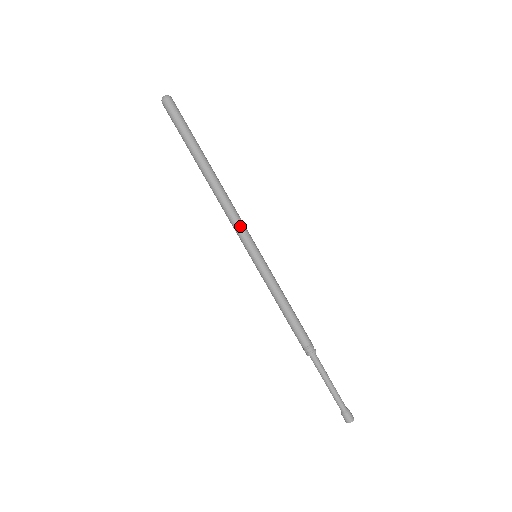
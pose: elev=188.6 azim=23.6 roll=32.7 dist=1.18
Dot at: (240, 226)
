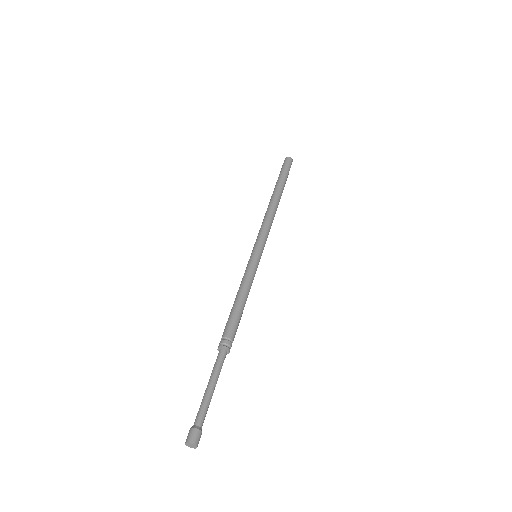
Dot at: (261, 230)
